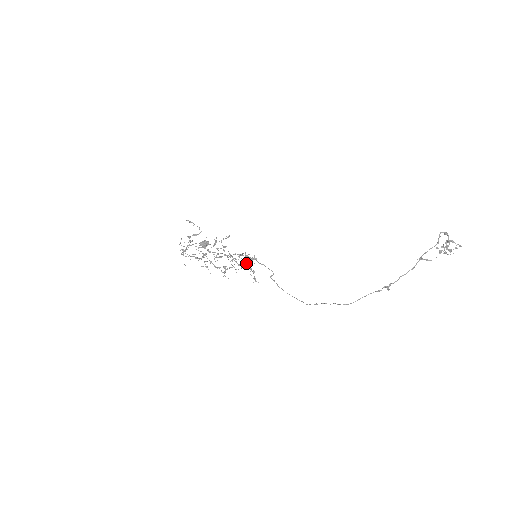
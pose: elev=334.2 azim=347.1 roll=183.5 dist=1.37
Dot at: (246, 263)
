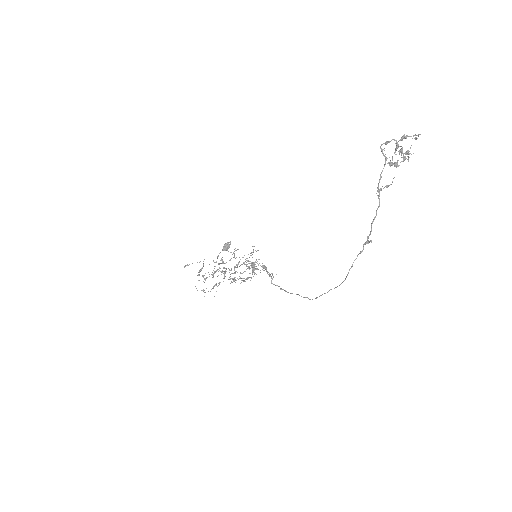
Dot at: (253, 269)
